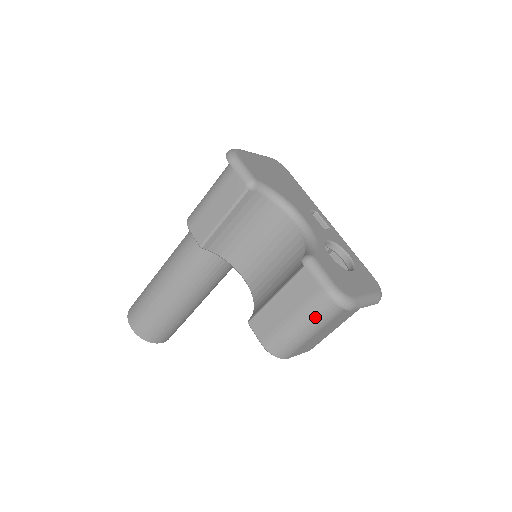
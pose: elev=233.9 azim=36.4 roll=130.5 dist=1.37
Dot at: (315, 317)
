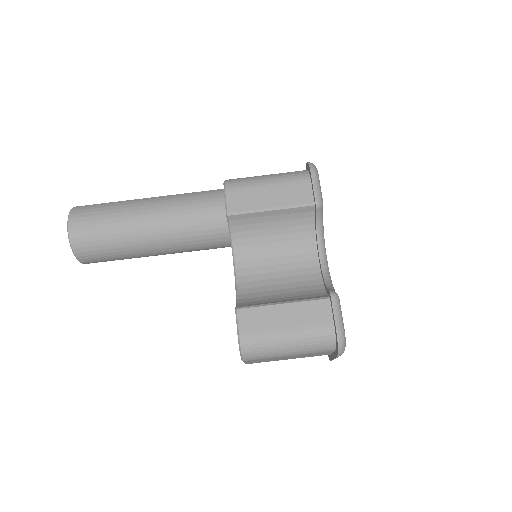
Dot at: (307, 343)
